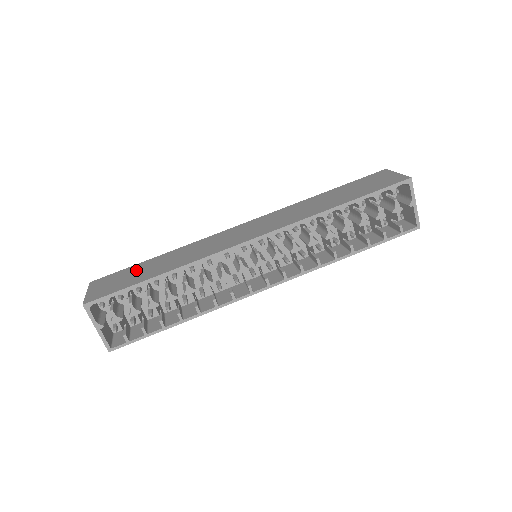
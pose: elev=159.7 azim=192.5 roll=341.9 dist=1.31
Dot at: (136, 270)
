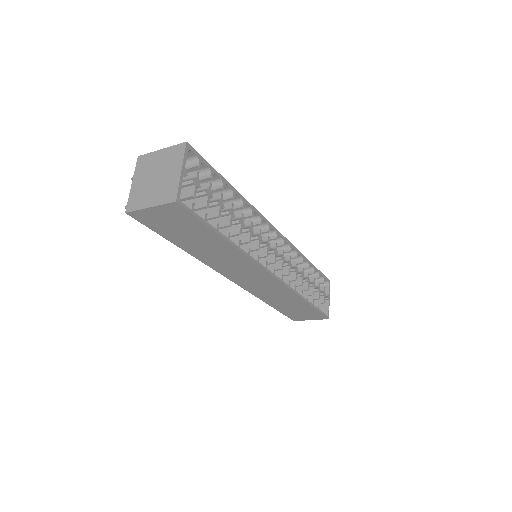
Dot at: occluded
